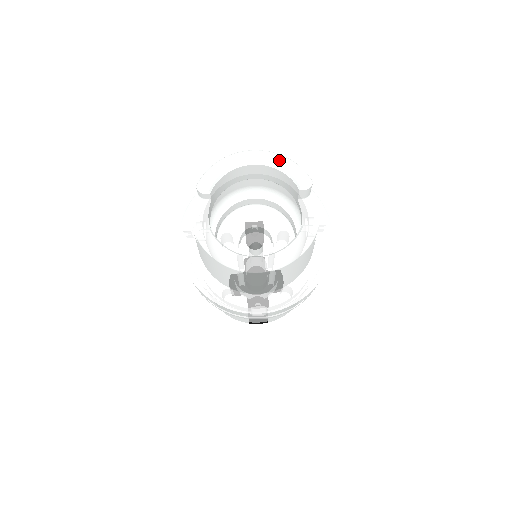
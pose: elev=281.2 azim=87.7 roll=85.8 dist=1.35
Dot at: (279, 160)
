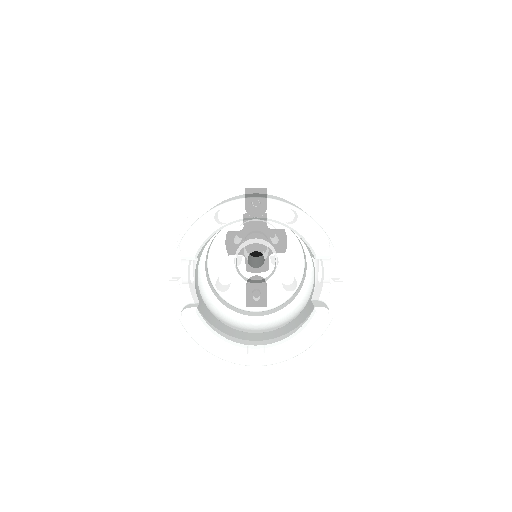
Dot at: (290, 216)
